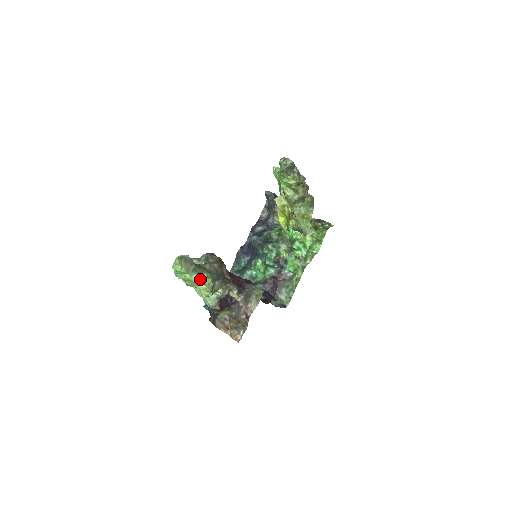
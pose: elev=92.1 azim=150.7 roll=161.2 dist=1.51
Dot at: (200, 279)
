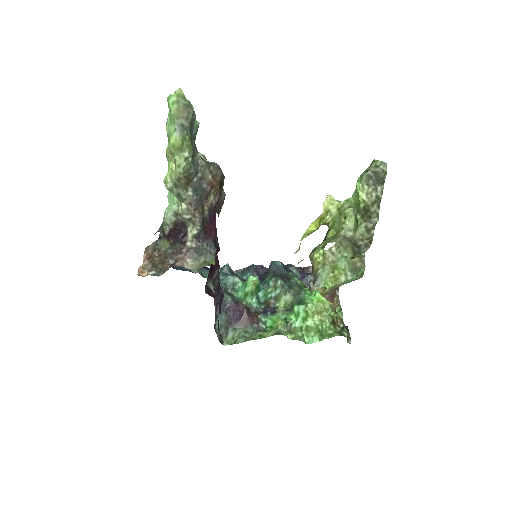
Dot at: (177, 144)
